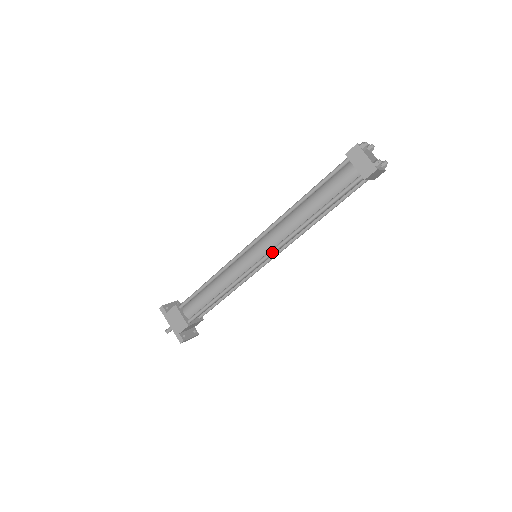
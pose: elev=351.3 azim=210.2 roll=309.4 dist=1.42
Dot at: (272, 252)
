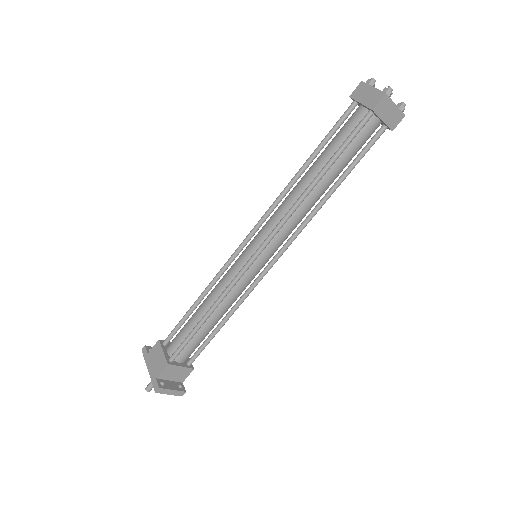
Dot at: (270, 235)
